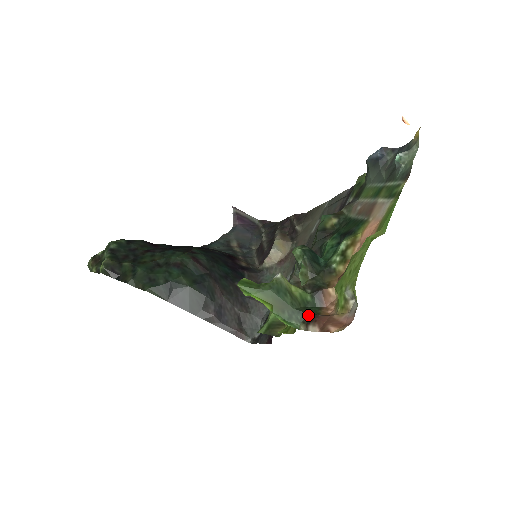
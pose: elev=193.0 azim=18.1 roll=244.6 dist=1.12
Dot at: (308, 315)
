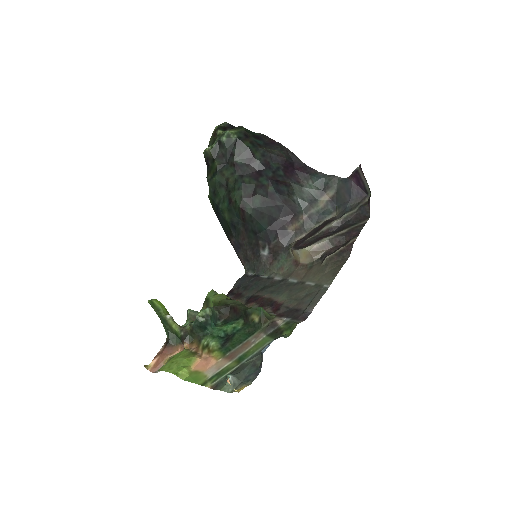
Dot at: (169, 340)
